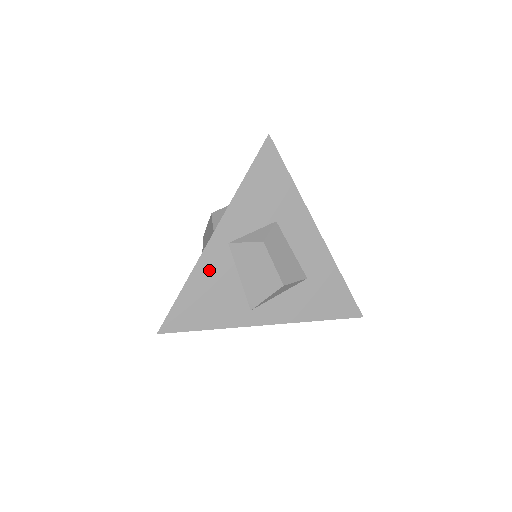
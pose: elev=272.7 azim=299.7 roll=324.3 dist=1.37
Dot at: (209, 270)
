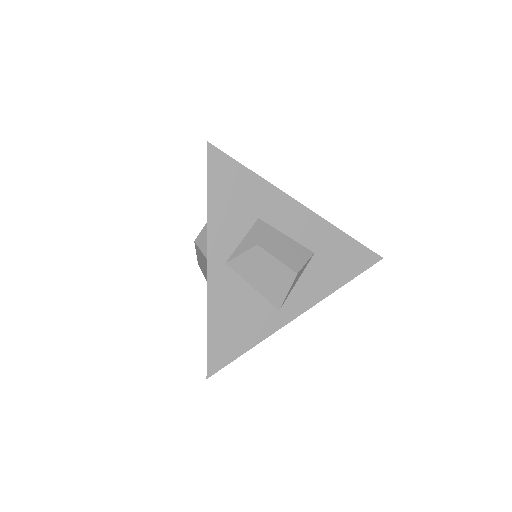
Dot at: (222, 297)
